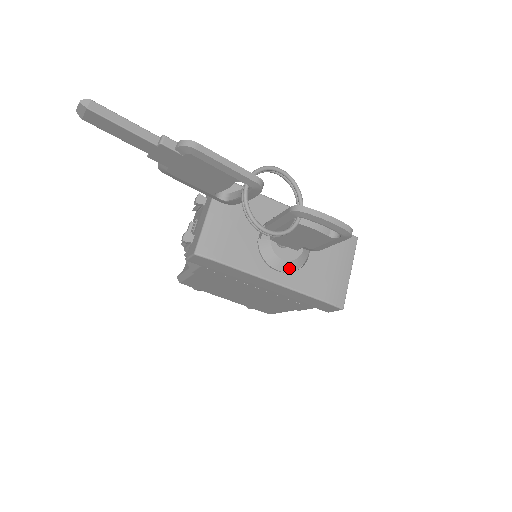
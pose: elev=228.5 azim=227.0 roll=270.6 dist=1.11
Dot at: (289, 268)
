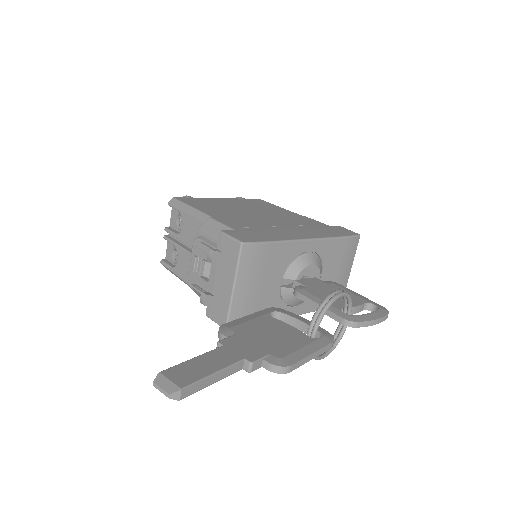
Dot at: occluded
